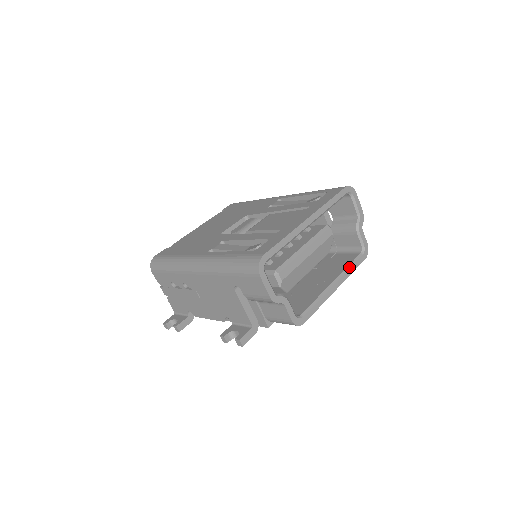
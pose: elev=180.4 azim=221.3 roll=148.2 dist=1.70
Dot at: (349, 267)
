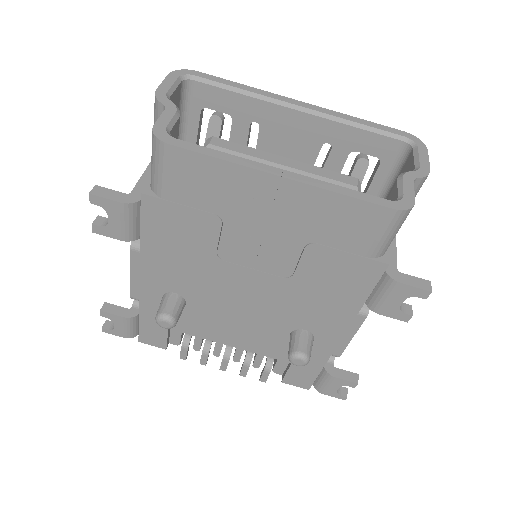
Dot at: (339, 186)
